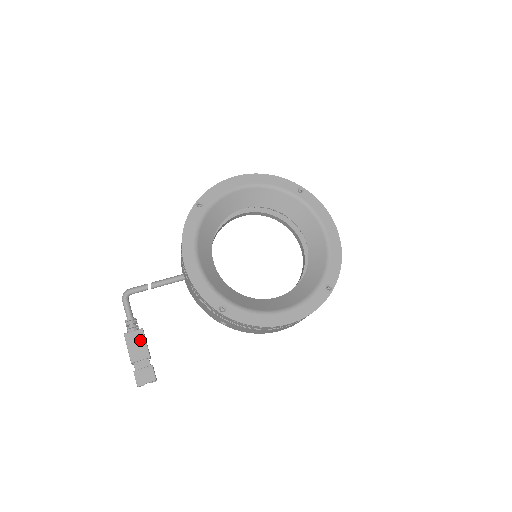
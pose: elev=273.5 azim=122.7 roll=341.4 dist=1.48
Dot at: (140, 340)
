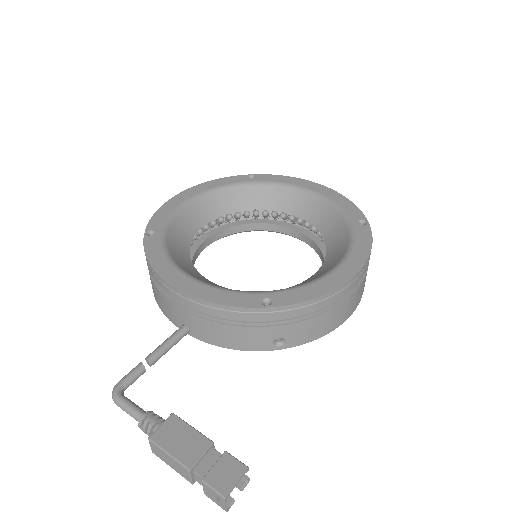
Dot at: (180, 430)
